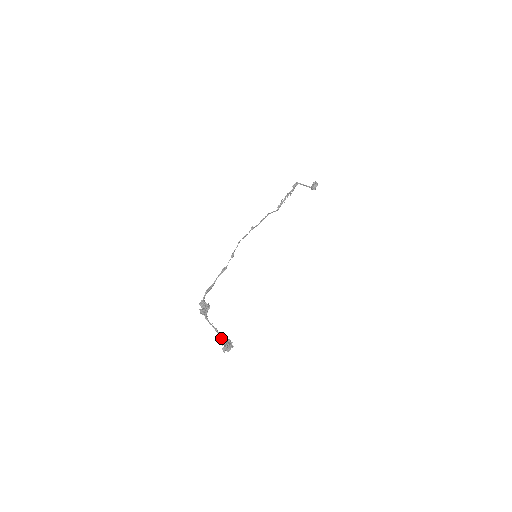
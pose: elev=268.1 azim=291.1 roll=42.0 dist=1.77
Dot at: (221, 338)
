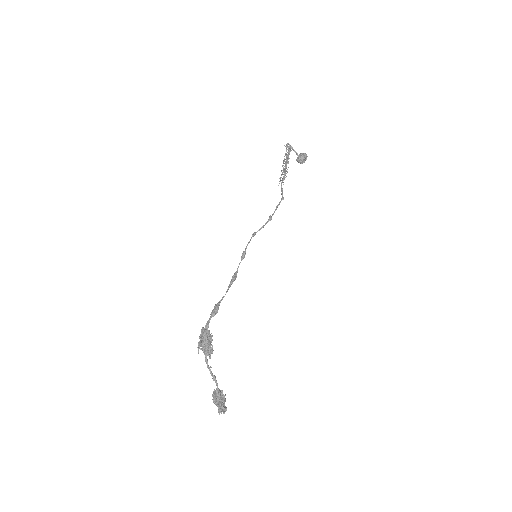
Dot at: (218, 391)
